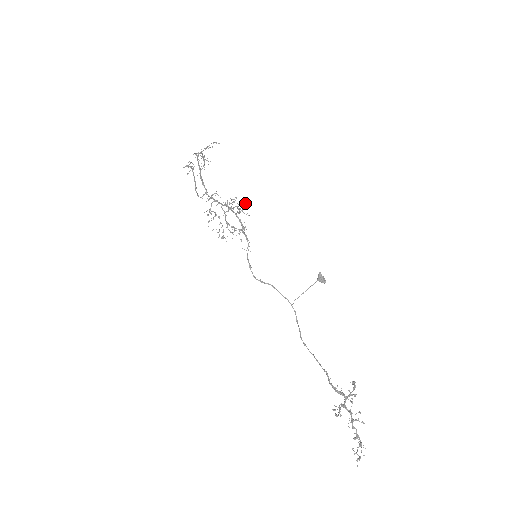
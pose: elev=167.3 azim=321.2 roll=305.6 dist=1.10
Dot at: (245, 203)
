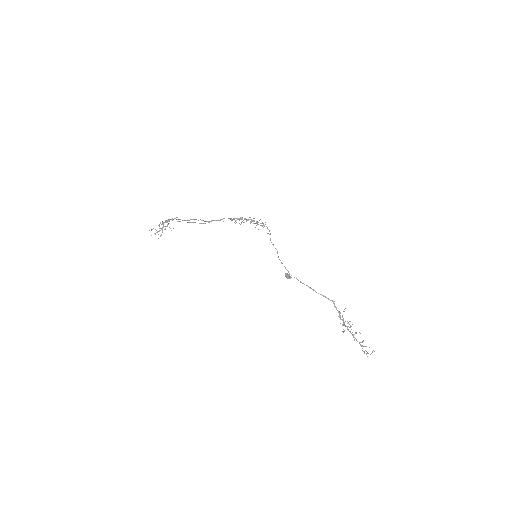
Dot at: occluded
